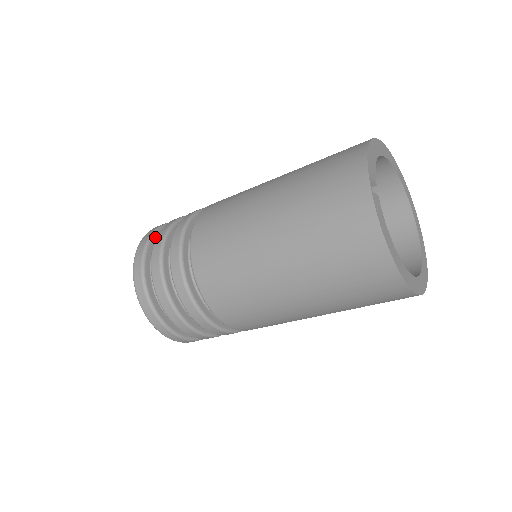
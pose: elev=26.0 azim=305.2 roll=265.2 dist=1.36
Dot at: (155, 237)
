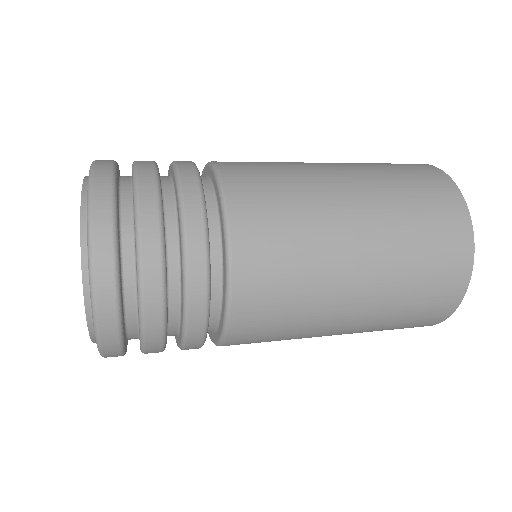
Dot at: (118, 236)
